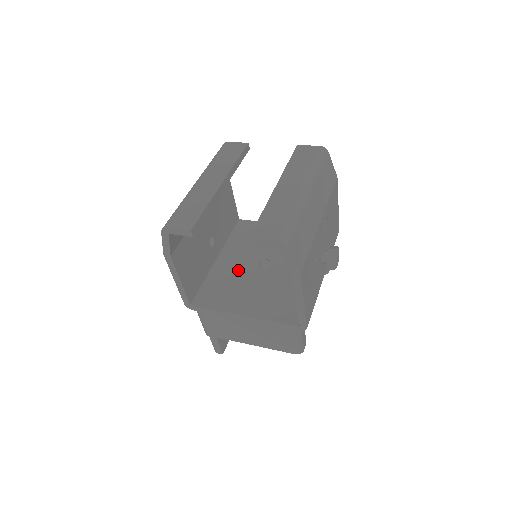
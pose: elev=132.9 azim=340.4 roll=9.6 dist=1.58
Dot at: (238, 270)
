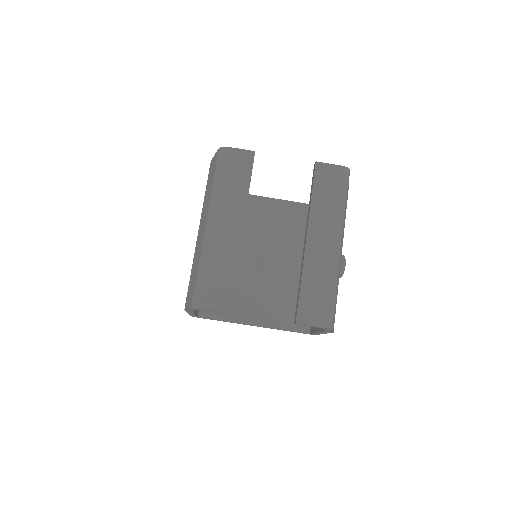
Dot at: occluded
